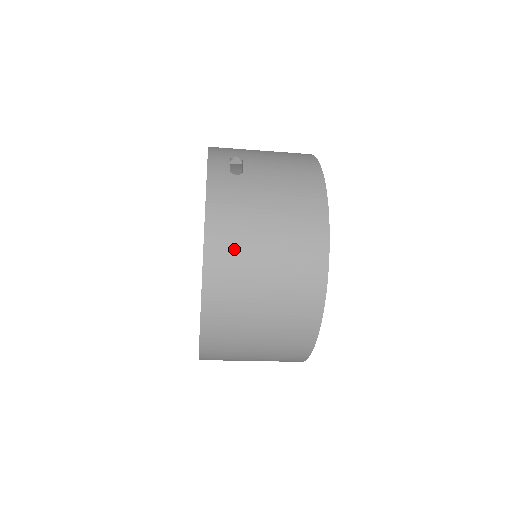
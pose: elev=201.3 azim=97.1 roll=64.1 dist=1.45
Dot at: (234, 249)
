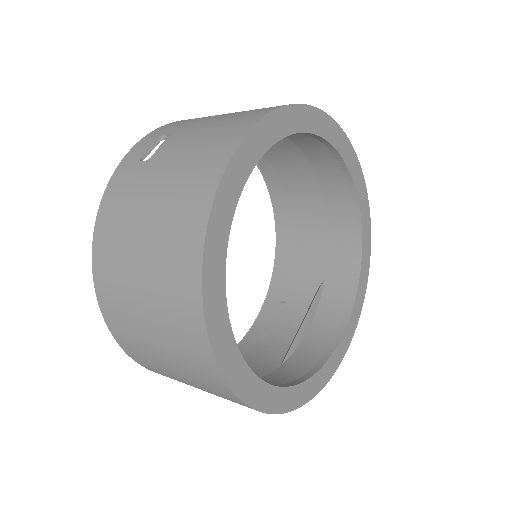
Dot at: (113, 262)
